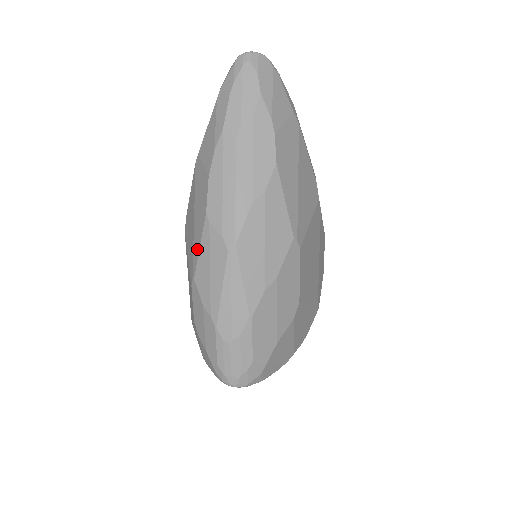
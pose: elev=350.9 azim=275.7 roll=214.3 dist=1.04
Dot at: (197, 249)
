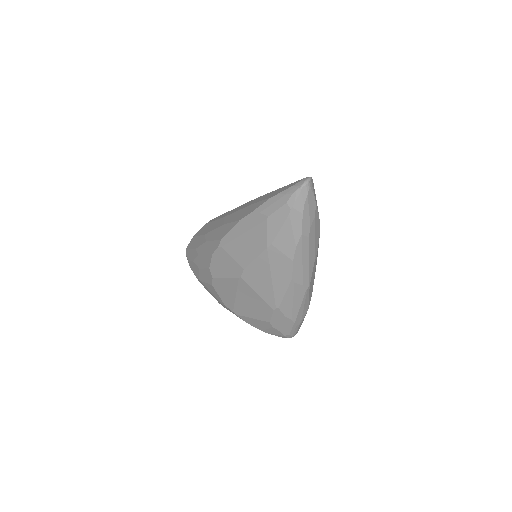
Dot at: (281, 295)
